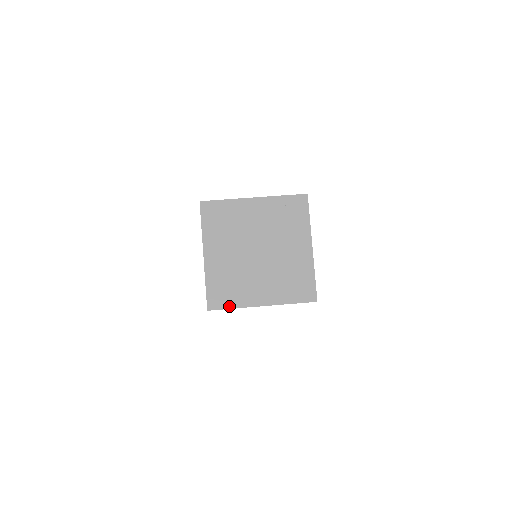
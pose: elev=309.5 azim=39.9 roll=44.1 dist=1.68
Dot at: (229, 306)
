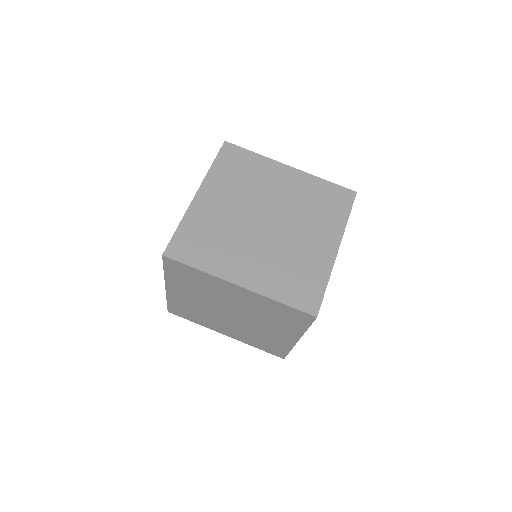
Dot at: occluded
